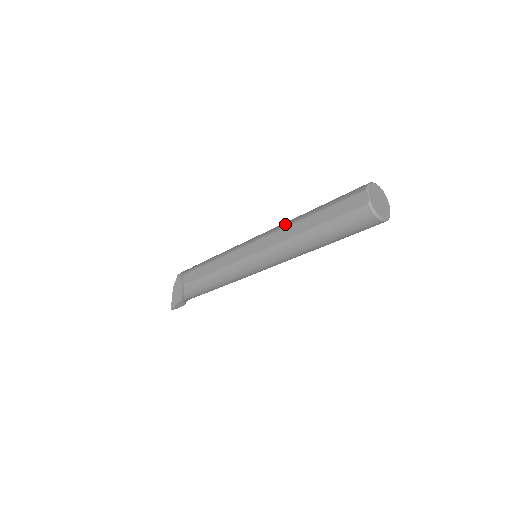
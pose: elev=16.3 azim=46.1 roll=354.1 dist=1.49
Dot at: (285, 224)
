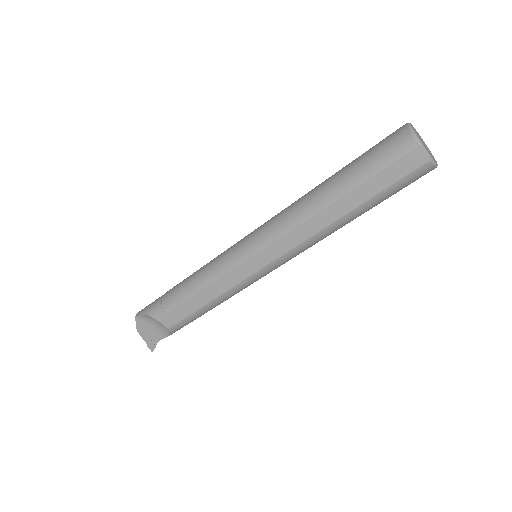
Dot at: (301, 216)
